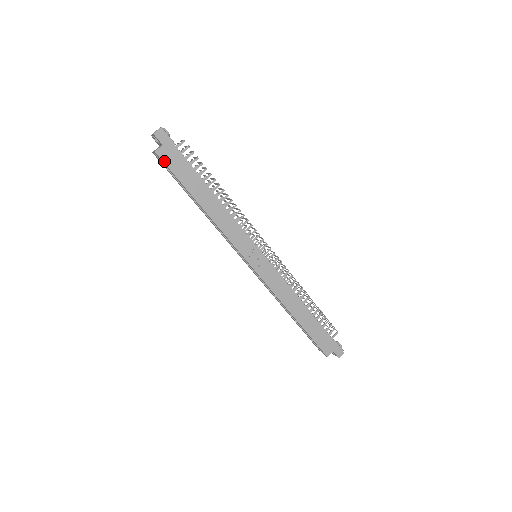
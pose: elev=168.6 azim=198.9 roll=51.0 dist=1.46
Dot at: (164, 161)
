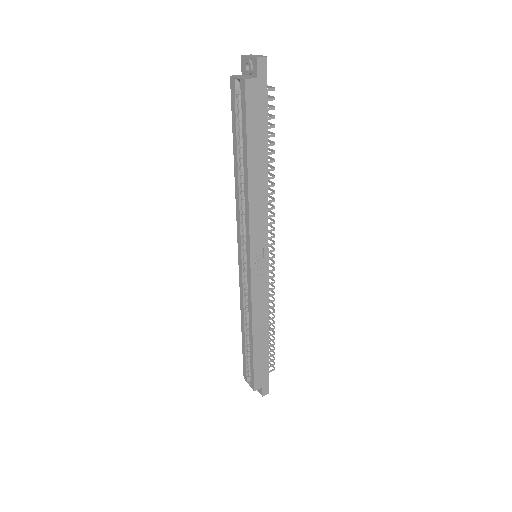
Dot at: (247, 97)
